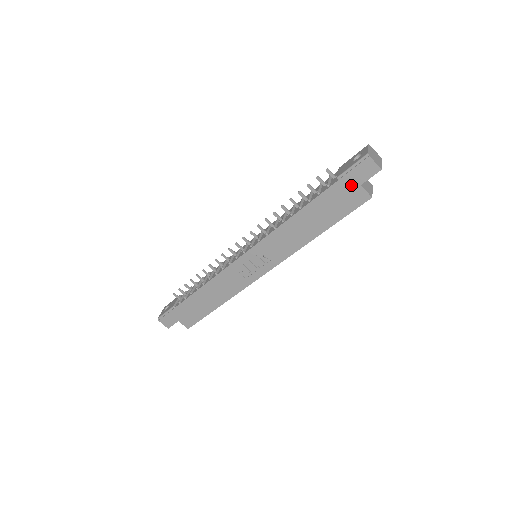
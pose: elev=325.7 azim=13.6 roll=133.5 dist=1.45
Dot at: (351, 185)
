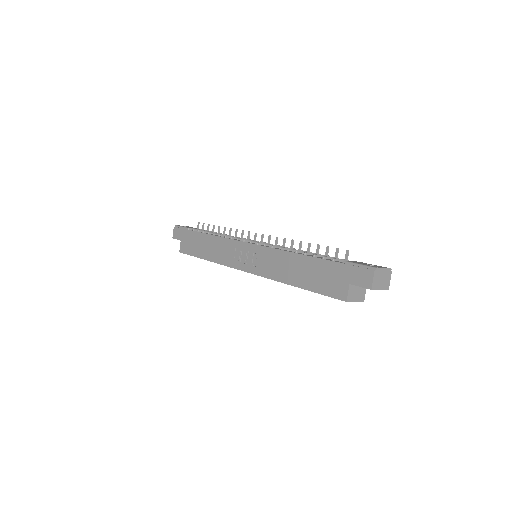
Dot at: (345, 276)
